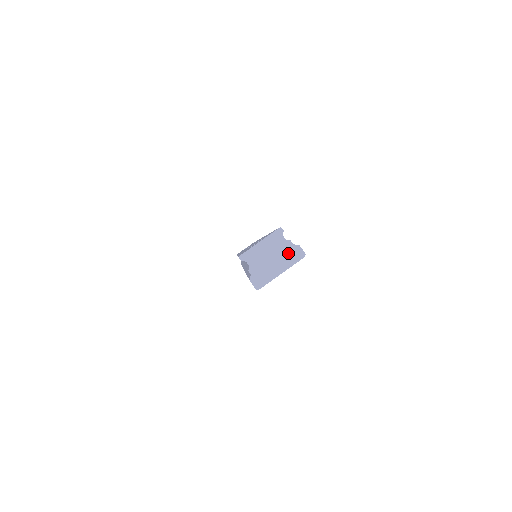
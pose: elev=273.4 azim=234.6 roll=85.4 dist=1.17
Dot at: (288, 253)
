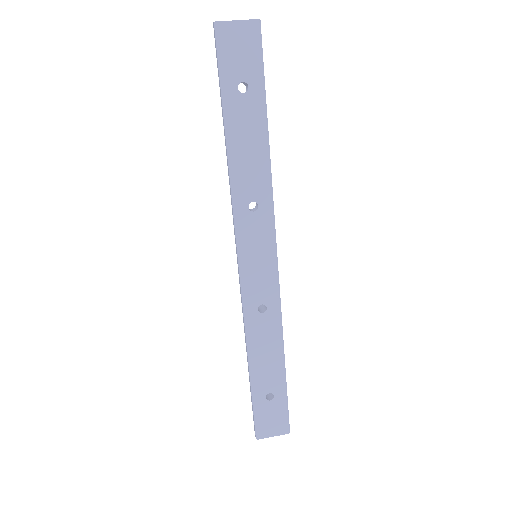
Dot at: (249, 22)
